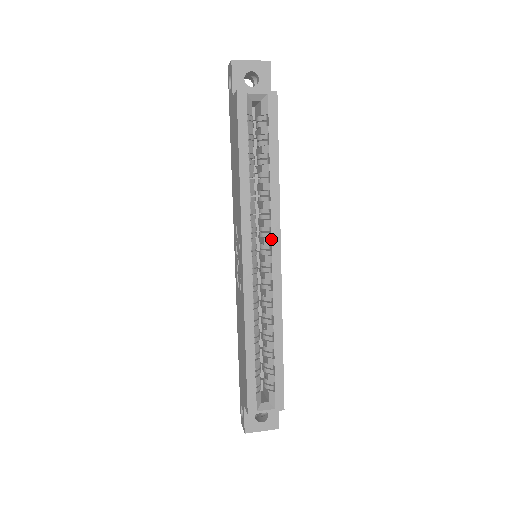
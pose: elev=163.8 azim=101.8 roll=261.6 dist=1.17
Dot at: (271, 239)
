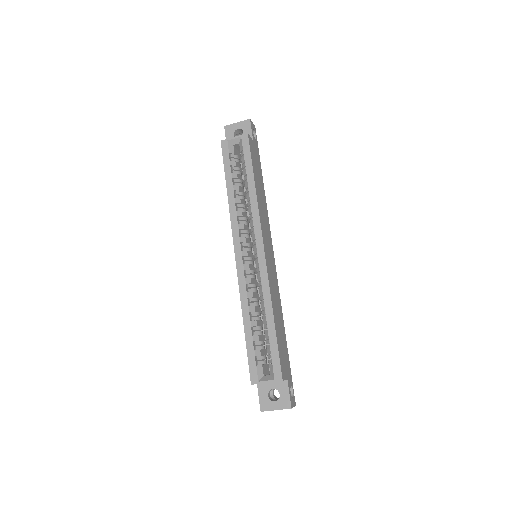
Dot at: (255, 235)
